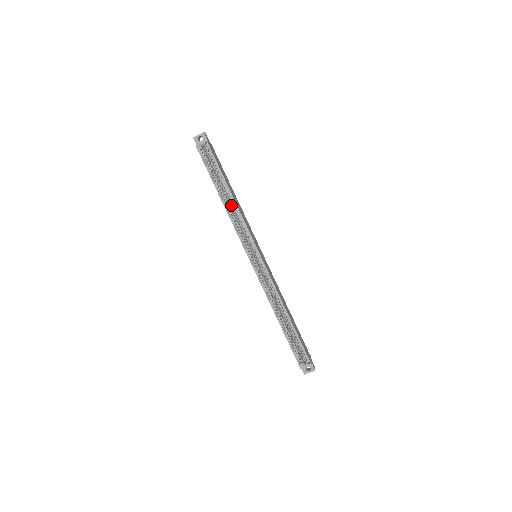
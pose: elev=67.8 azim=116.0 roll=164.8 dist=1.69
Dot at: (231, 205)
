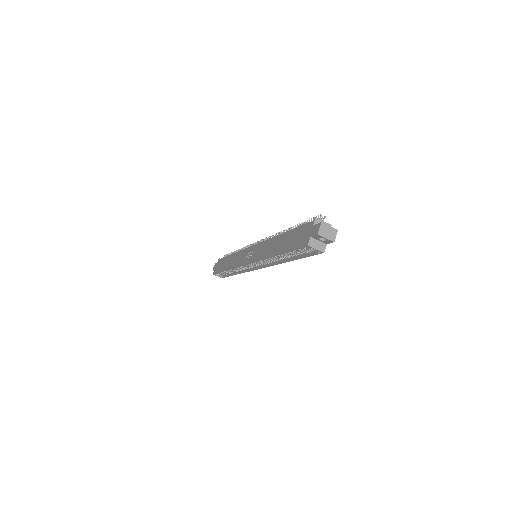
Dot at: occluded
